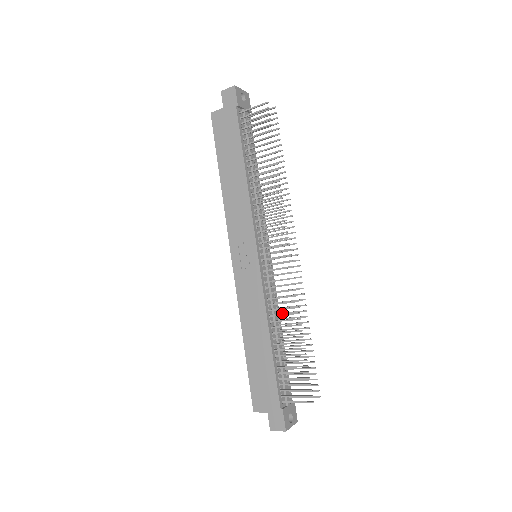
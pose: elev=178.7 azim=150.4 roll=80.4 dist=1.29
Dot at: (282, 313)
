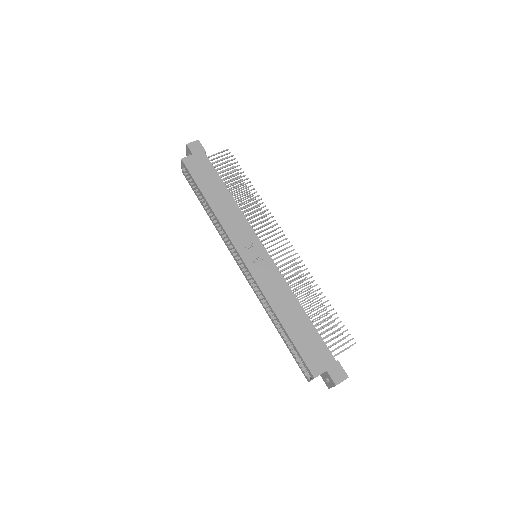
Dot at: occluded
